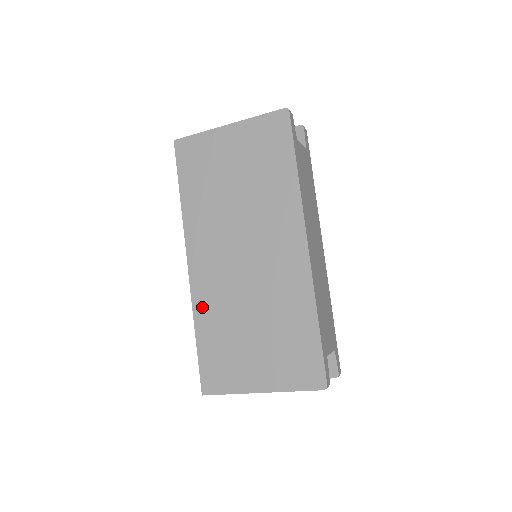
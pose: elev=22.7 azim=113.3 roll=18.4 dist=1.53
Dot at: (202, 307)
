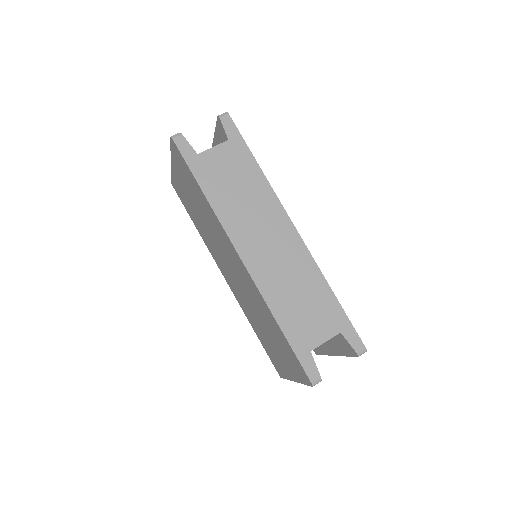
Dot at: (245, 311)
